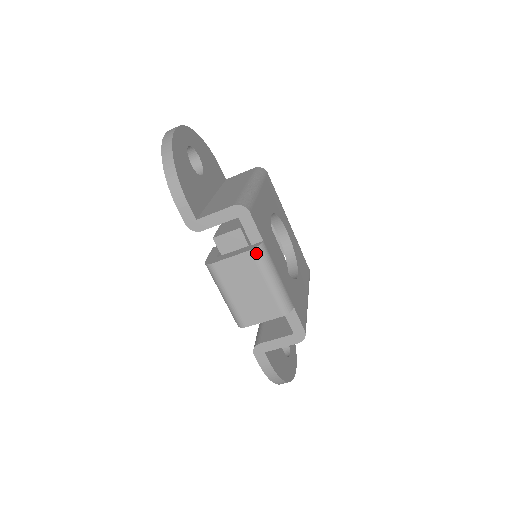
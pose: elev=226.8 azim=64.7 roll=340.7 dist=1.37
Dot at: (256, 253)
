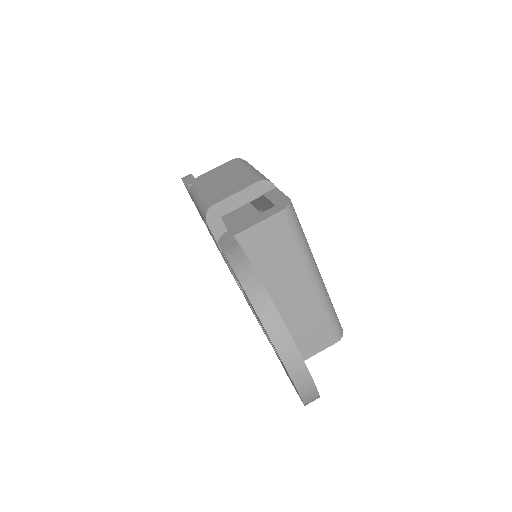
Dot at: (239, 161)
